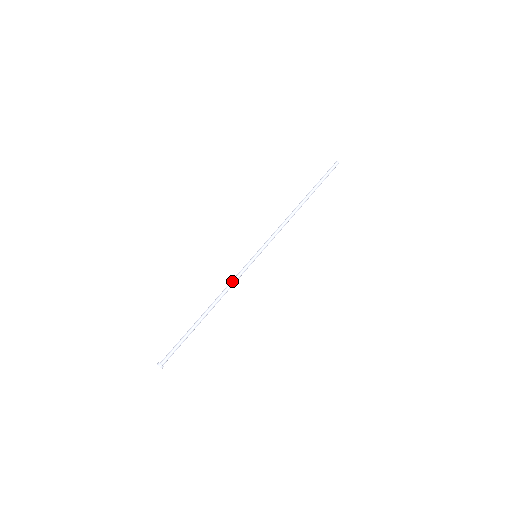
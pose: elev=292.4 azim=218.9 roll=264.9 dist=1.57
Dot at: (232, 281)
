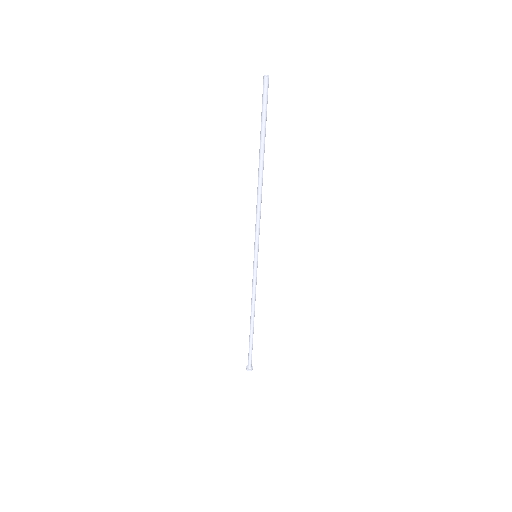
Dot at: (253, 291)
